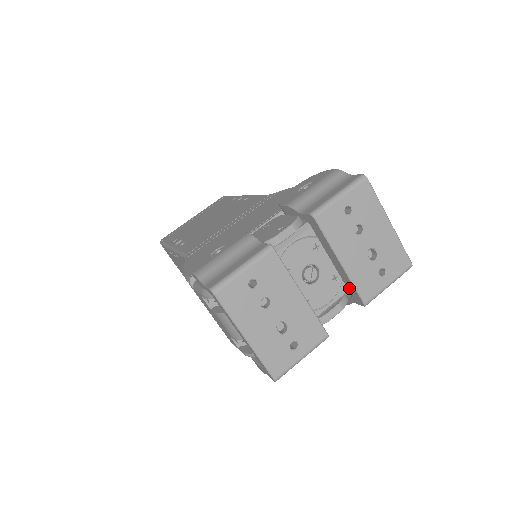
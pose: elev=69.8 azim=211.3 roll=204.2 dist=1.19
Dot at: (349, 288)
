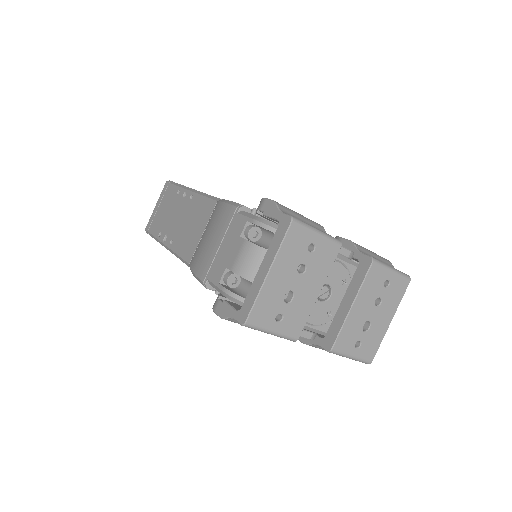
Dot at: (331, 330)
